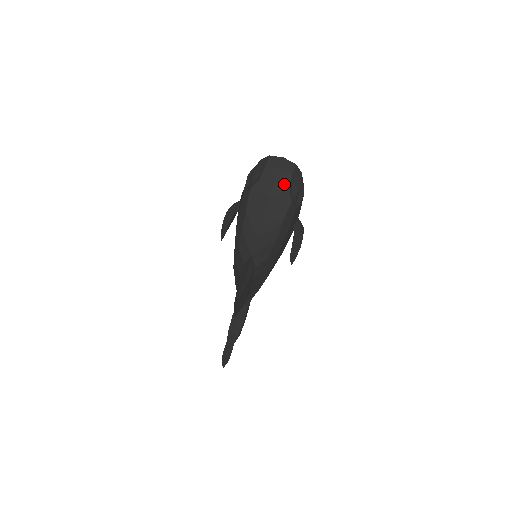
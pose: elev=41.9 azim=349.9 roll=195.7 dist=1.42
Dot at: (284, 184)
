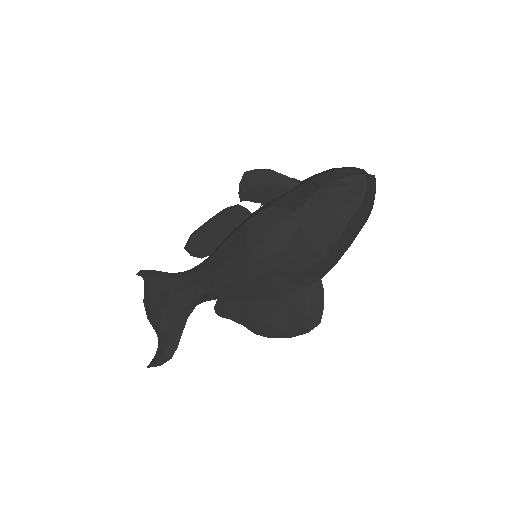
Dot at: (372, 206)
